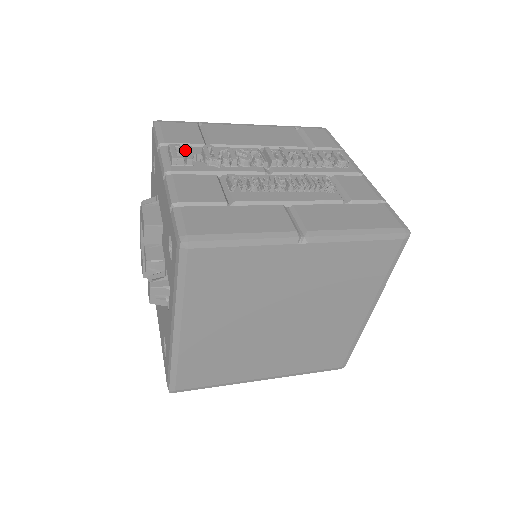
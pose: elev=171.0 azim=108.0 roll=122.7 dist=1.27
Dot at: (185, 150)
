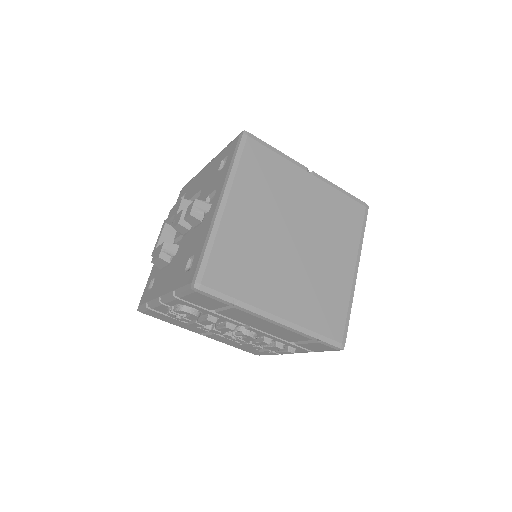
Dot at: occluded
